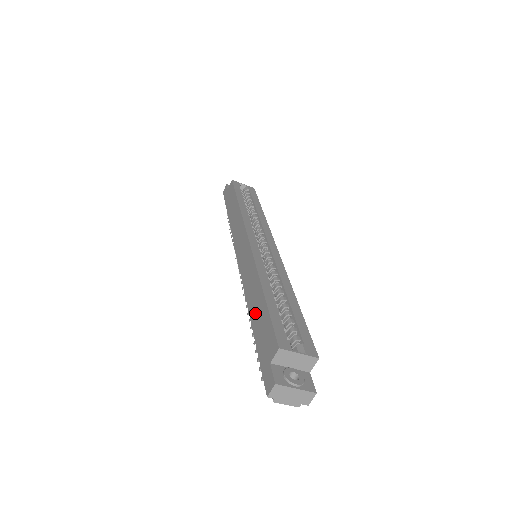
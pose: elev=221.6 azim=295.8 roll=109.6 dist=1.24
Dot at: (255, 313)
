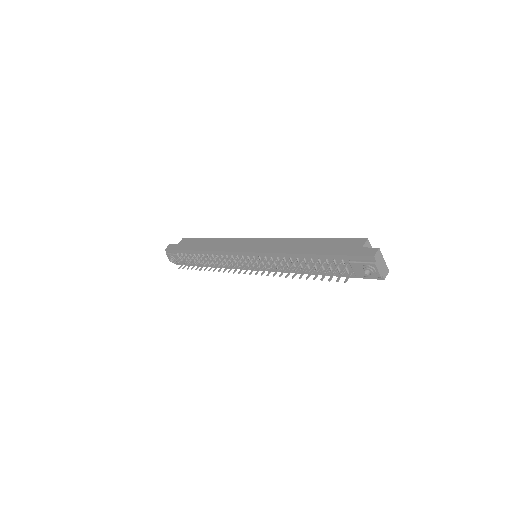
Dot at: (313, 248)
